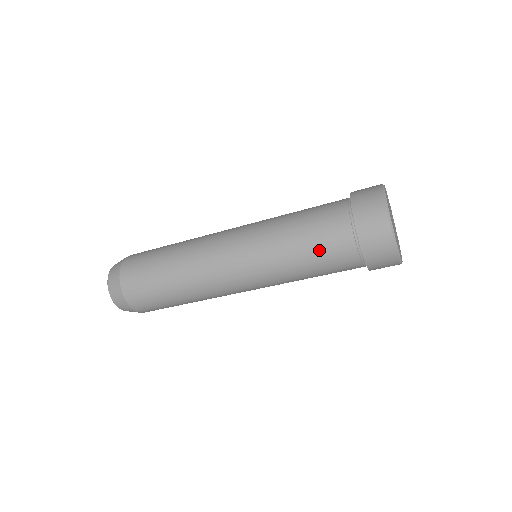
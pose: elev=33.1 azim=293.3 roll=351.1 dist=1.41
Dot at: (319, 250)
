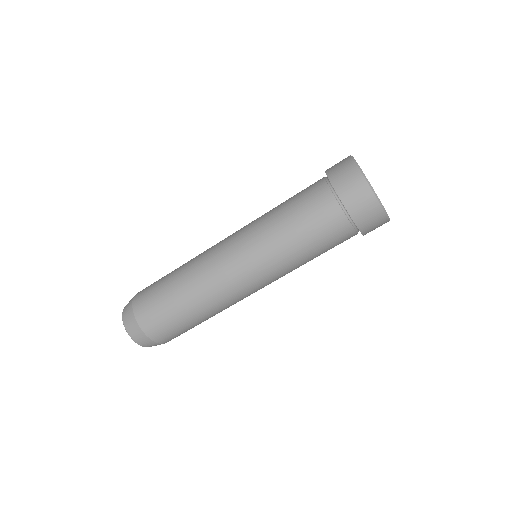
Dot at: (300, 205)
